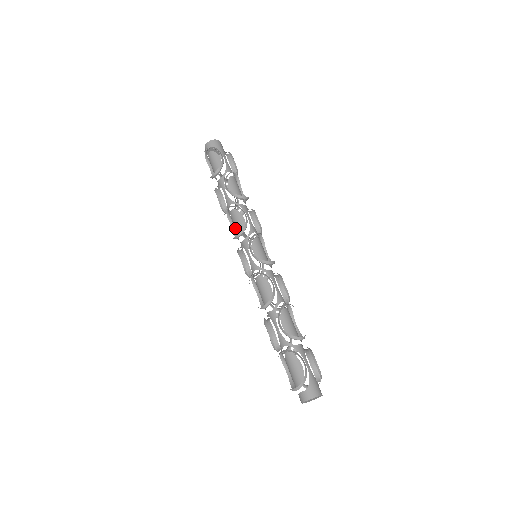
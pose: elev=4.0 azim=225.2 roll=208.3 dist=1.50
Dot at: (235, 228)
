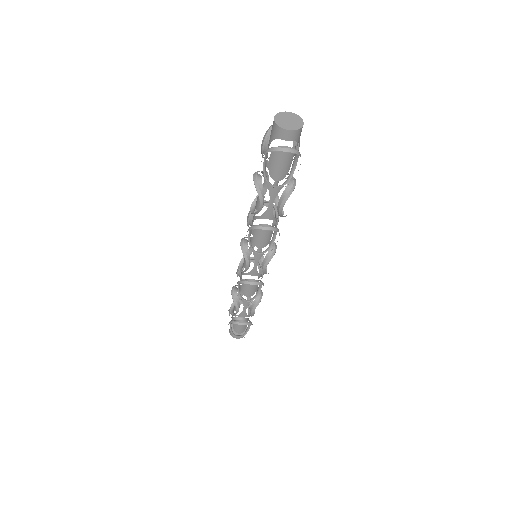
Dot at: (256, 237)
